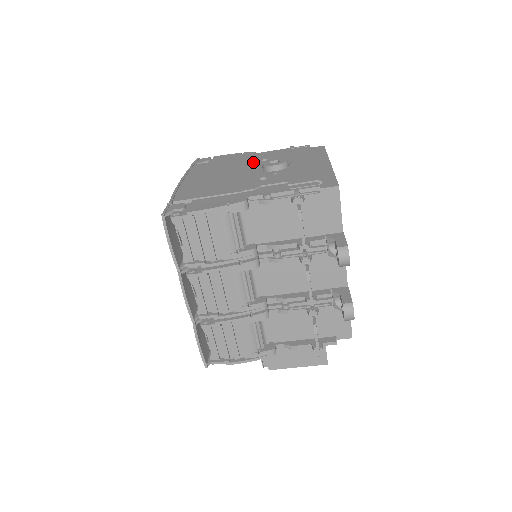
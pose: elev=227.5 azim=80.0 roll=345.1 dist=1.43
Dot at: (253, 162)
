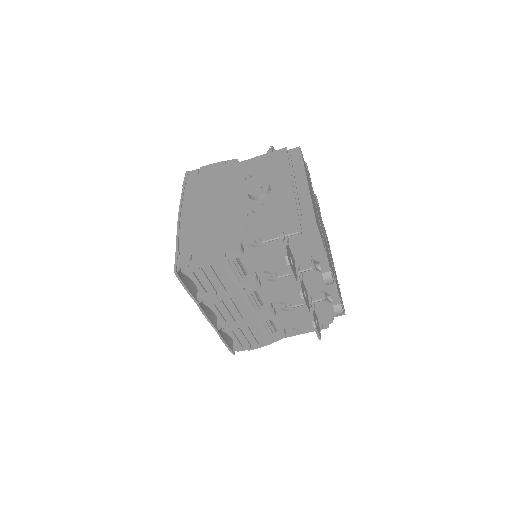
Dot at: (238, 182)
